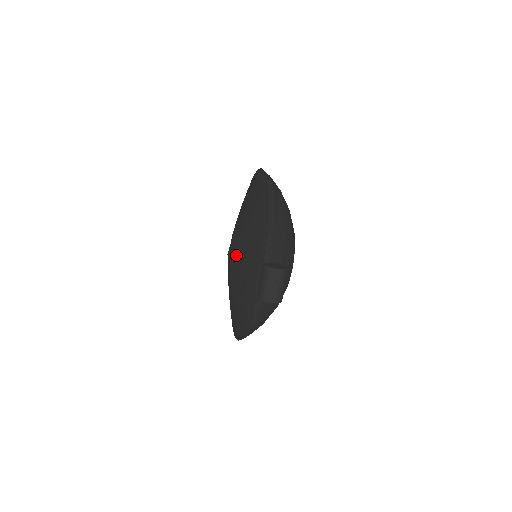
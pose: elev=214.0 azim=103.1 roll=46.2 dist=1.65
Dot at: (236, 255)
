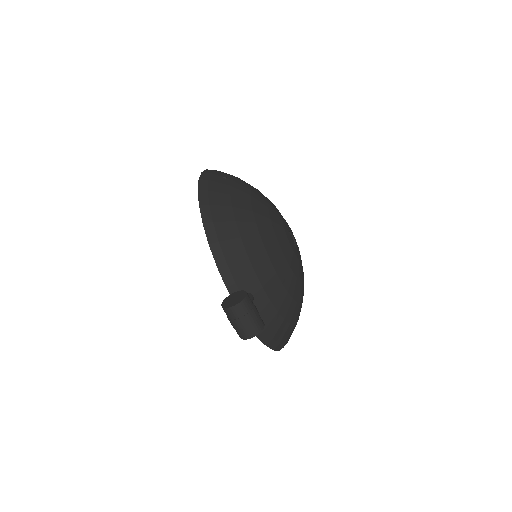
Dot at: occluded
